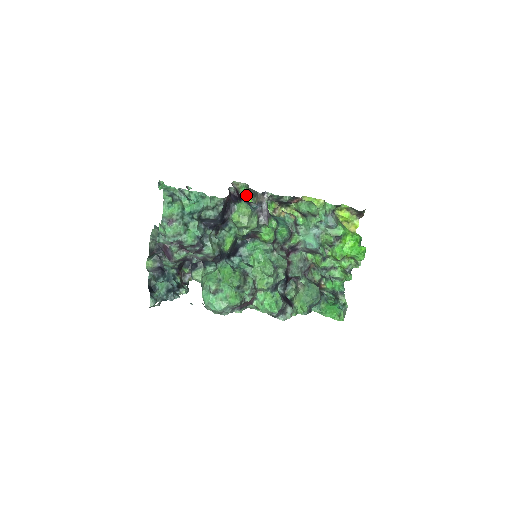
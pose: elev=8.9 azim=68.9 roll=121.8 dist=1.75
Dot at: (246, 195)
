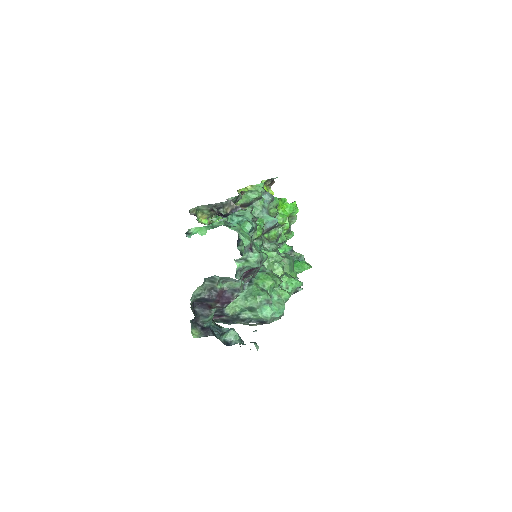
Dot at: (198, 219)
